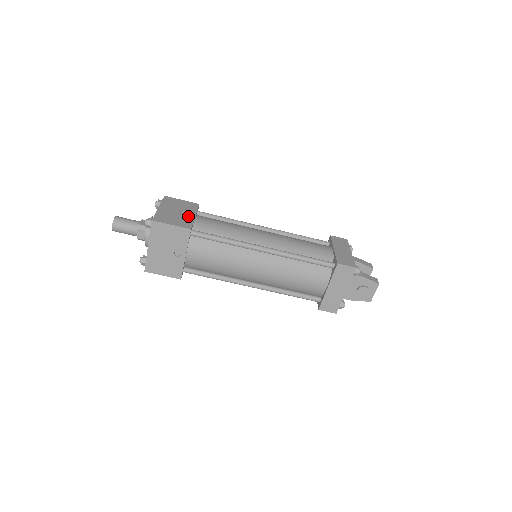
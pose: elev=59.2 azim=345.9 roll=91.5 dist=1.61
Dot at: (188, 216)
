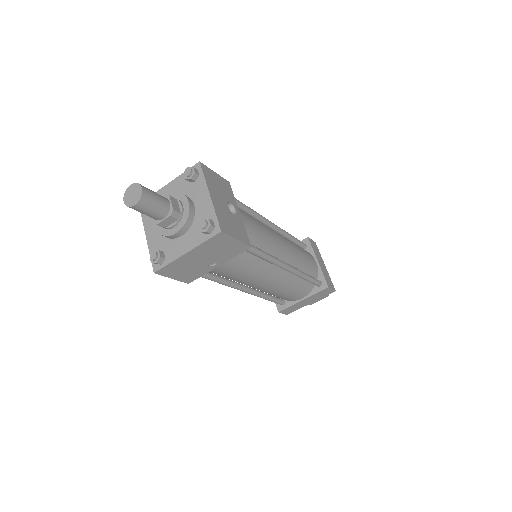
Dot at: (237, 215)
